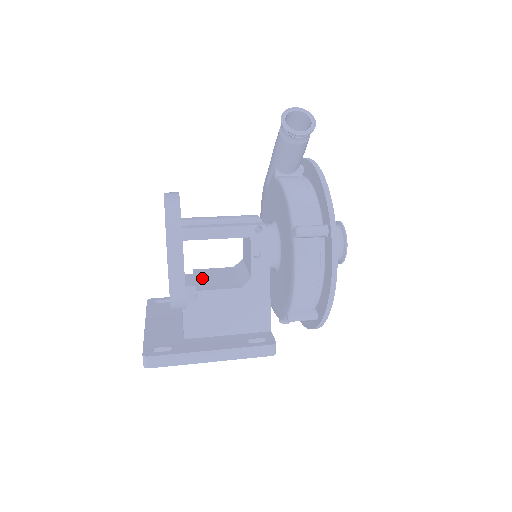
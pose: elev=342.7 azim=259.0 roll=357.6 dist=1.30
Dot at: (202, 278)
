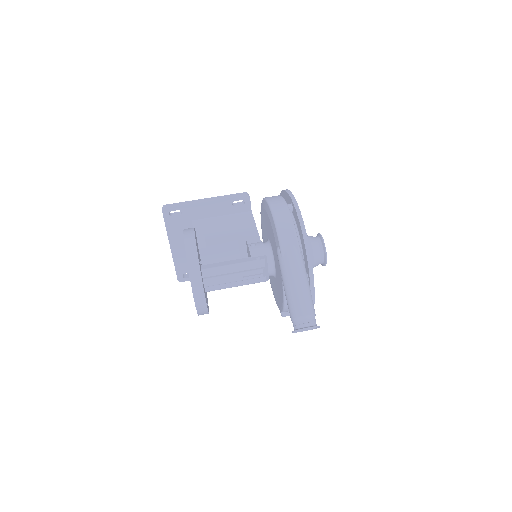
Dot at: (214, 255)
